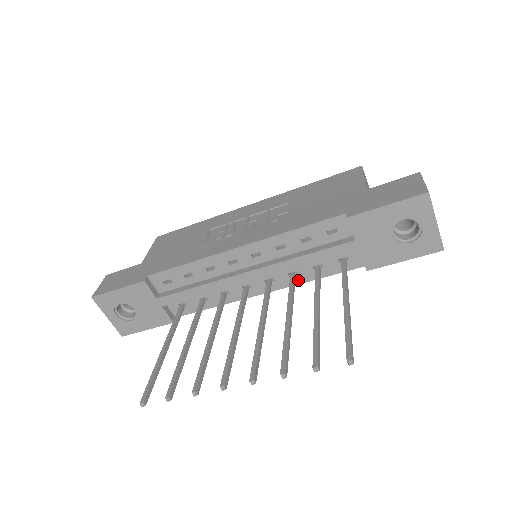
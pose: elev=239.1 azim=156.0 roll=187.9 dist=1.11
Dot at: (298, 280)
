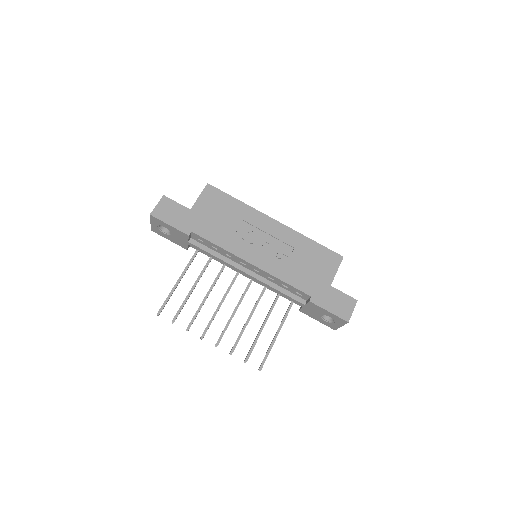
Dot at: occluded
